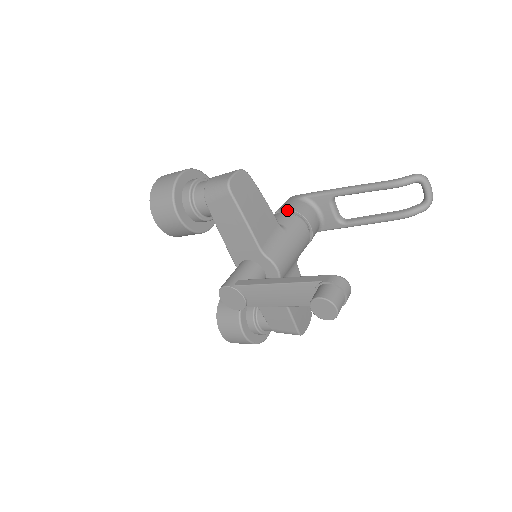
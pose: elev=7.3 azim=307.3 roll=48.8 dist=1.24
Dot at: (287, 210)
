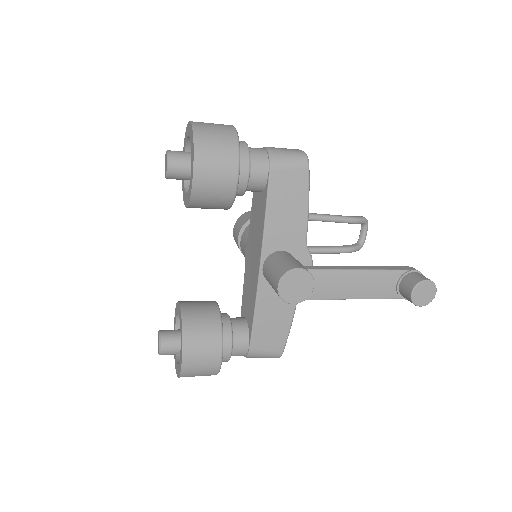
Dot at: occluded
